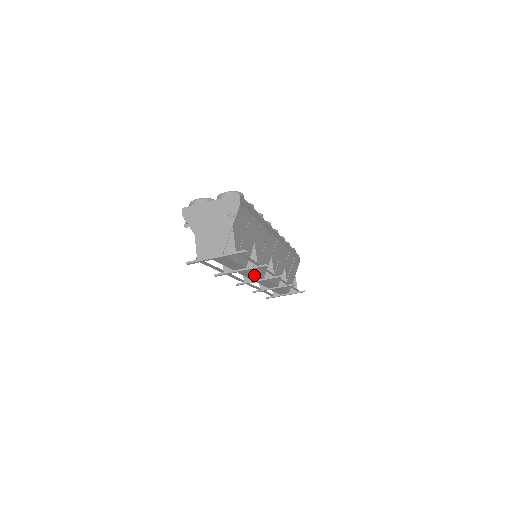
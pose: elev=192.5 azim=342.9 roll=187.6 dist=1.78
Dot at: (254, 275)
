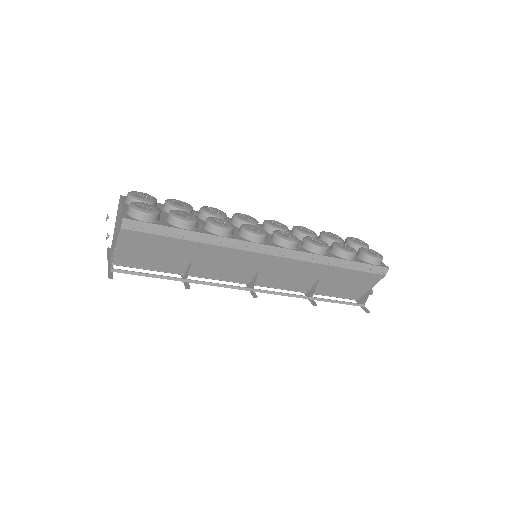
Dot at: occluded
